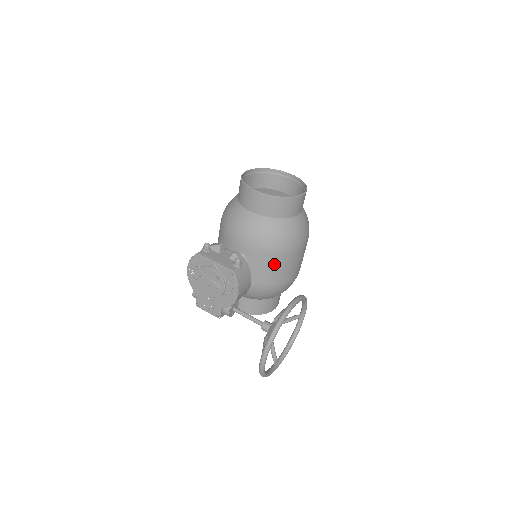
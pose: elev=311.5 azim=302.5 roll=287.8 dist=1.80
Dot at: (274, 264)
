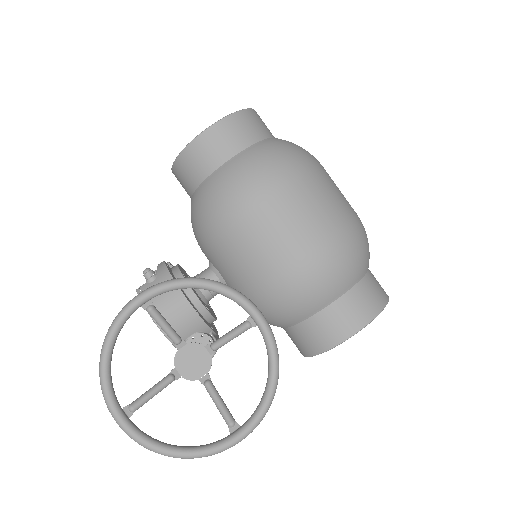
Dot at: (231, 253)
